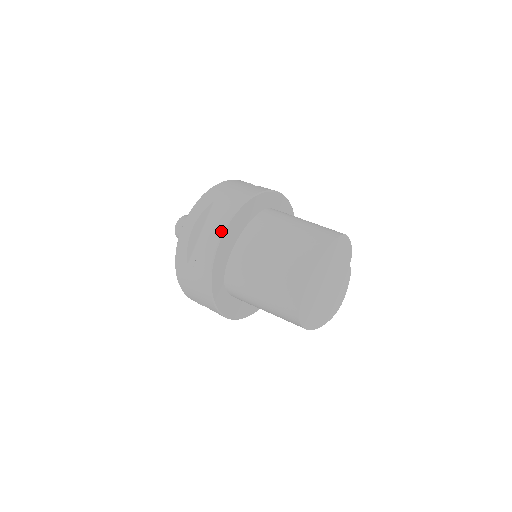
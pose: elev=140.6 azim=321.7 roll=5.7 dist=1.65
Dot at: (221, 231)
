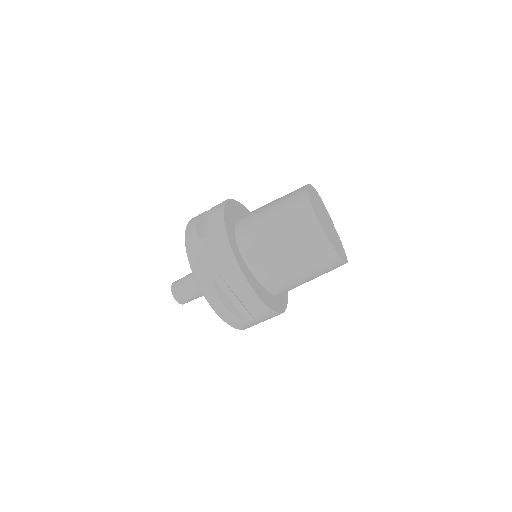
Dot at: (222, 204)
